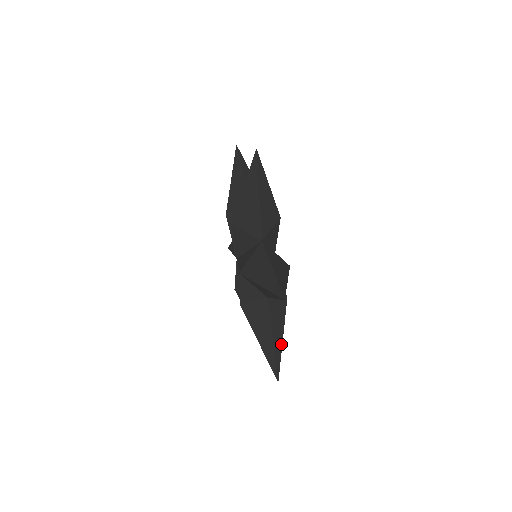
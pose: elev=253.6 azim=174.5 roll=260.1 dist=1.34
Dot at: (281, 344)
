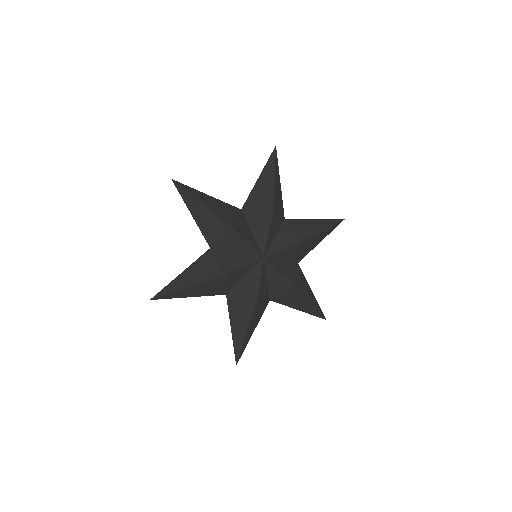
Dot at: (311, 306)
